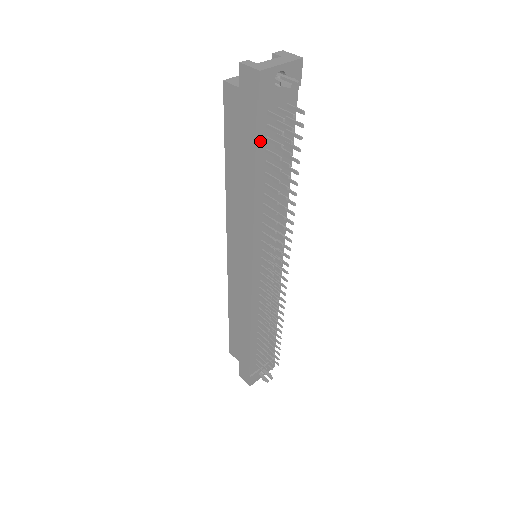
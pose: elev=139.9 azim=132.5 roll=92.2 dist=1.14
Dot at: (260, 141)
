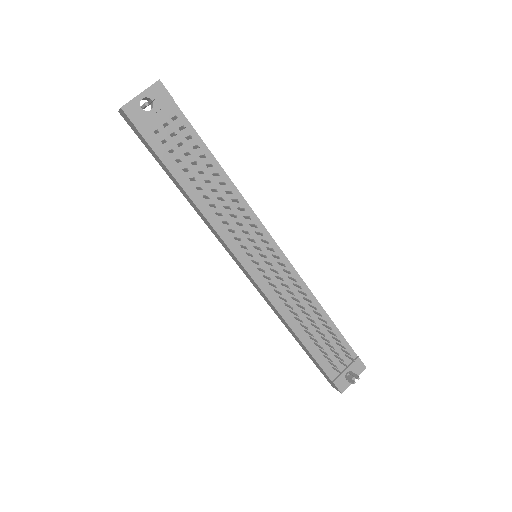
Dot at: (164, 156)
